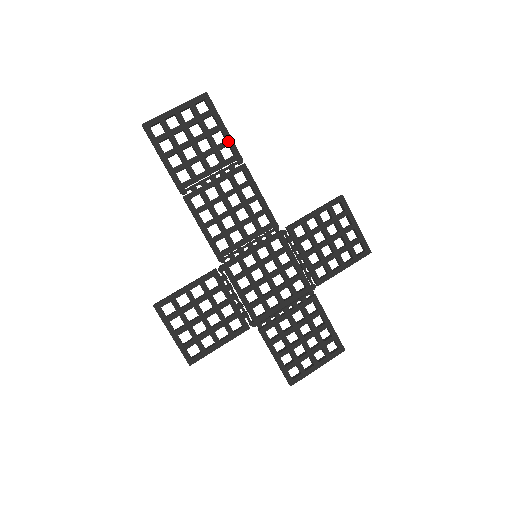
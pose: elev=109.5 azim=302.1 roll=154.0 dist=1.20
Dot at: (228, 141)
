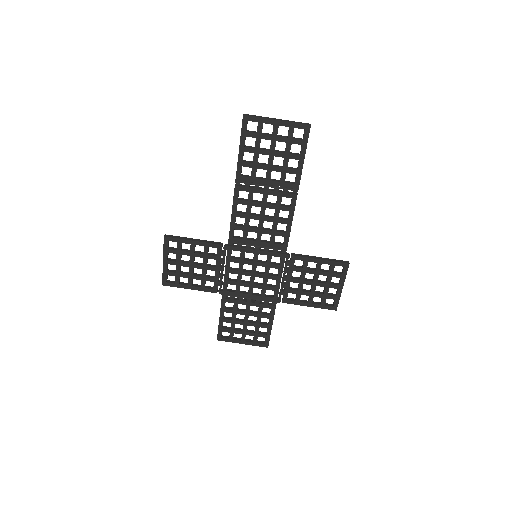
Dot at: (298, 171)
